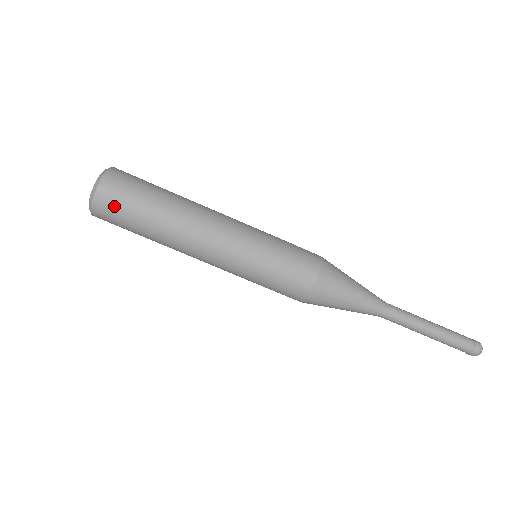
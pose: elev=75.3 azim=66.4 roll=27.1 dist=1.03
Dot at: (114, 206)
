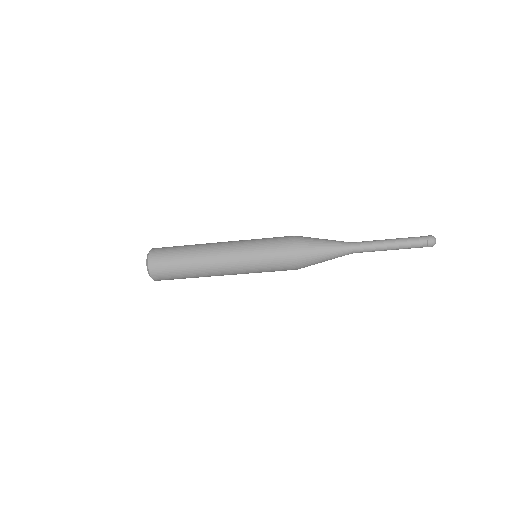
Dot at: (165, 279)
